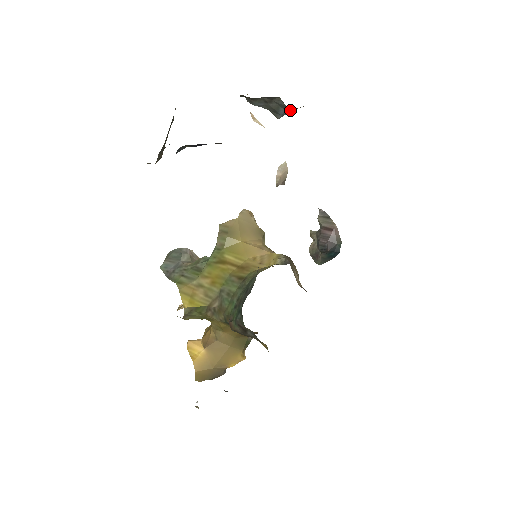
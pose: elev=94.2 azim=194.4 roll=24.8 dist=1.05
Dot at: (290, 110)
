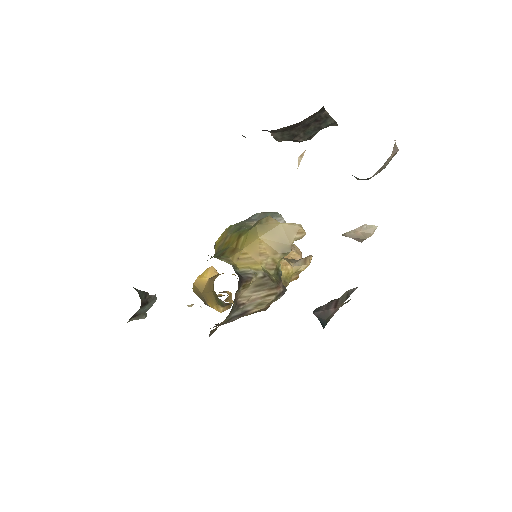
Dot at: (358, 178)
